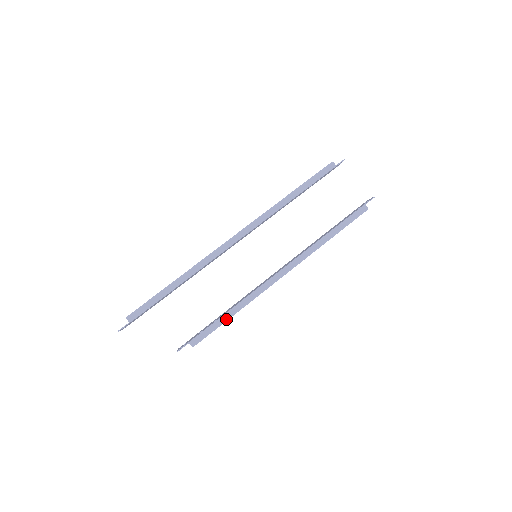
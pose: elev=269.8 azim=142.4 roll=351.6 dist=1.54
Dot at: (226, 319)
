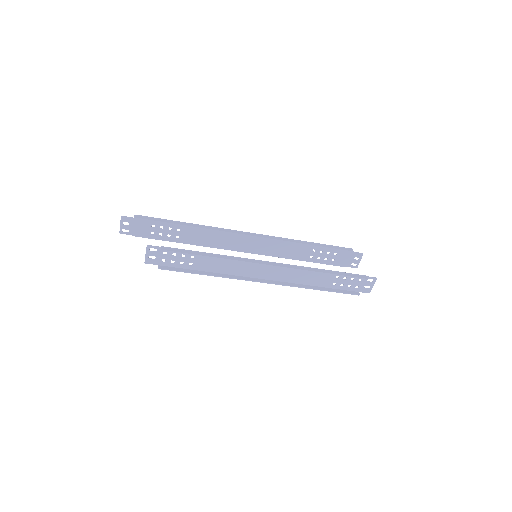
Dot at: (202, 254)
